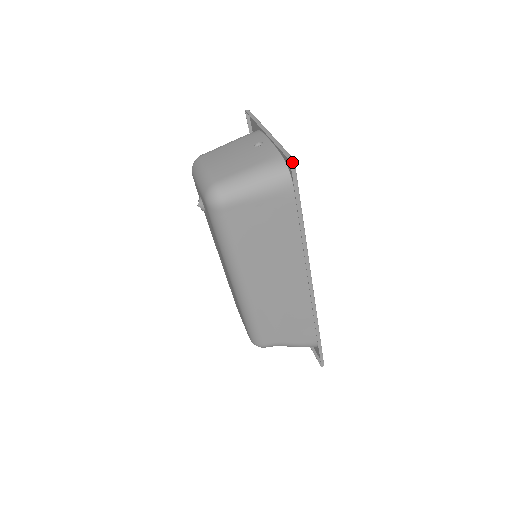
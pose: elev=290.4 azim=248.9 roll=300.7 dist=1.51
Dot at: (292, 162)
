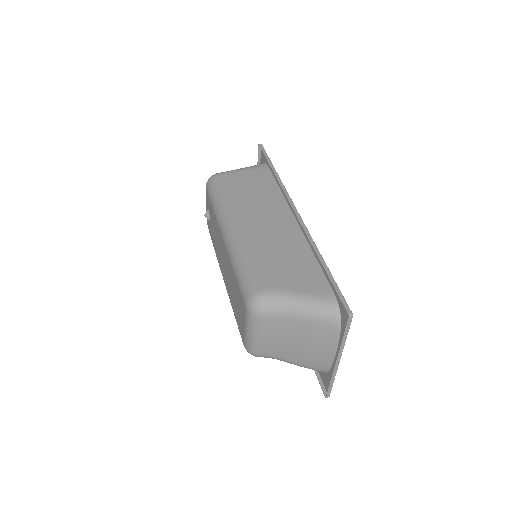
Dot at: (260, 145)
